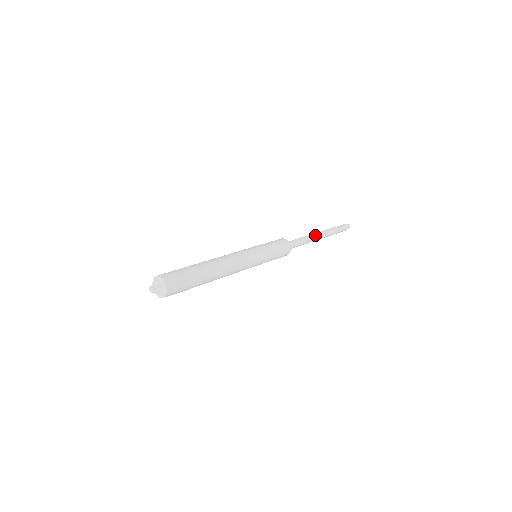
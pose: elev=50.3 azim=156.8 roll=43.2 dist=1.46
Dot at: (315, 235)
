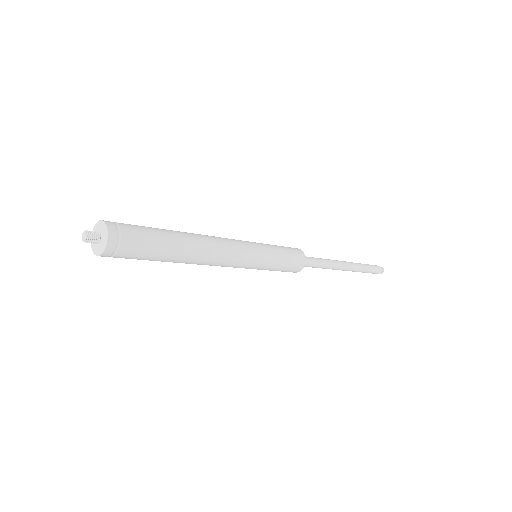
Dot at: (340, 263)
